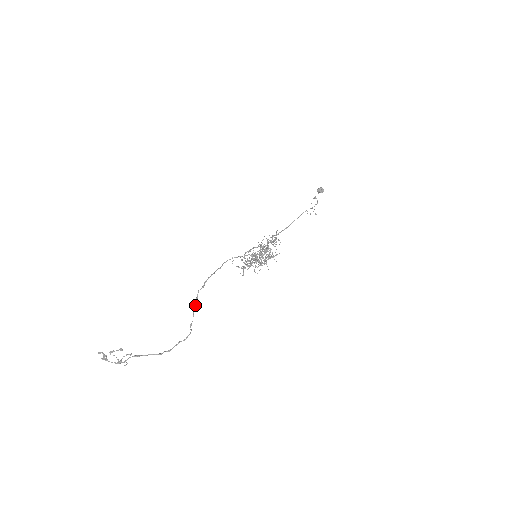
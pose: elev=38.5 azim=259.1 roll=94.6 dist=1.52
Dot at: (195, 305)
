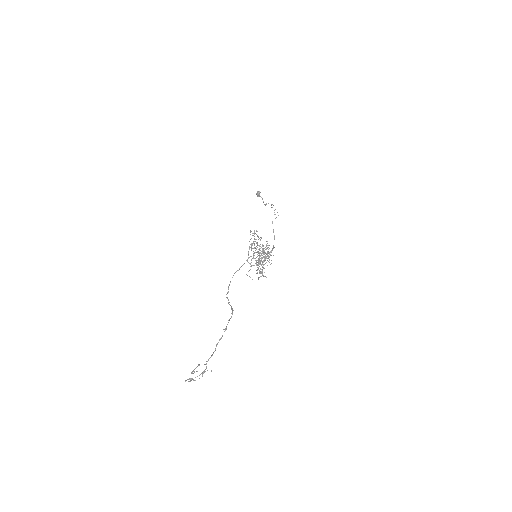
Dot at: (228, 302)
